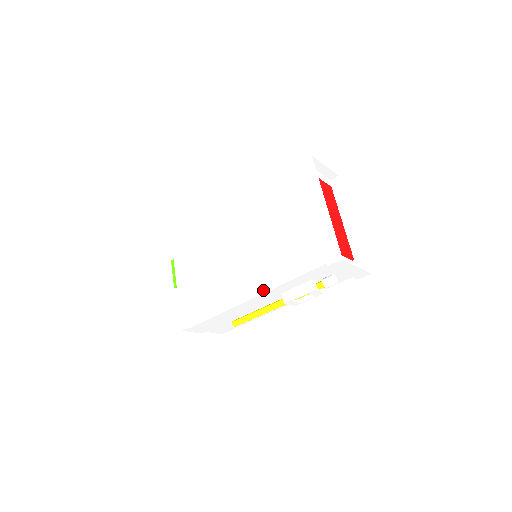
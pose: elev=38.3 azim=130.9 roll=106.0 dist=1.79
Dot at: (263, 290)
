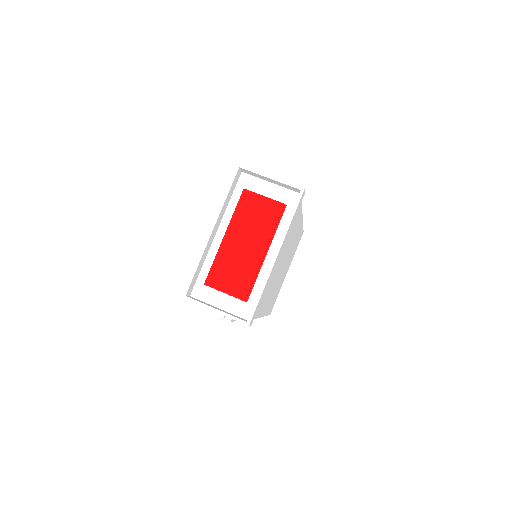
Dot at: occluded
